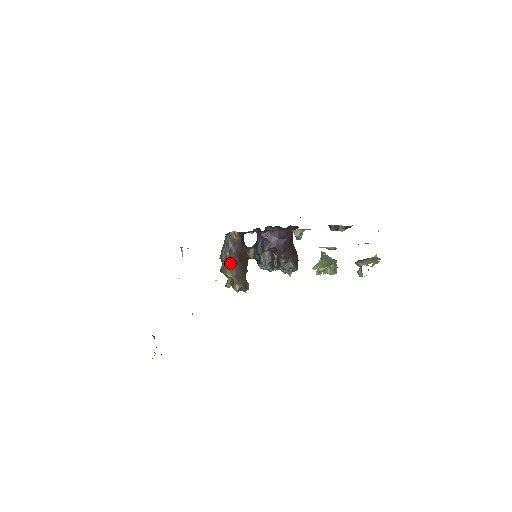
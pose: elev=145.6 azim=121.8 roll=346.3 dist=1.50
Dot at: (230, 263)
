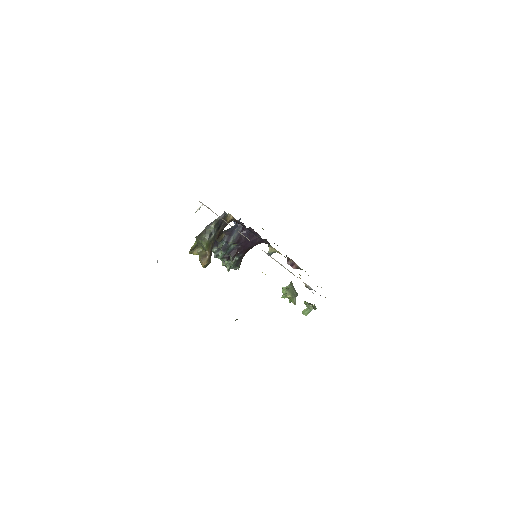
Dot at: (213, 238)
